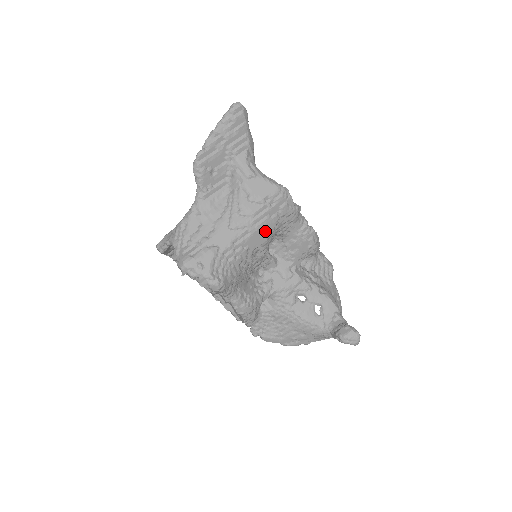
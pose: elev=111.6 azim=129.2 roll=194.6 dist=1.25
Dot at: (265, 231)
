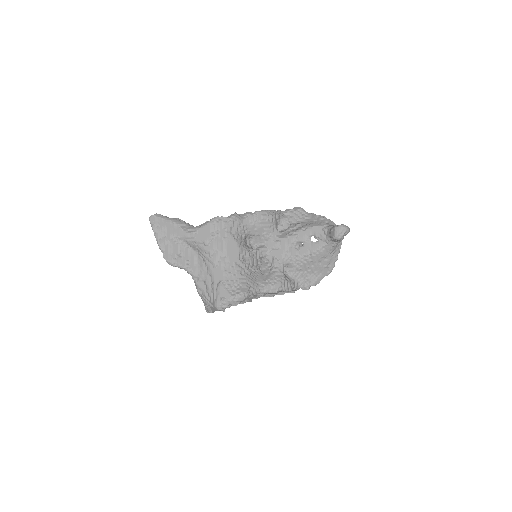
Dot at: (232, 246)
